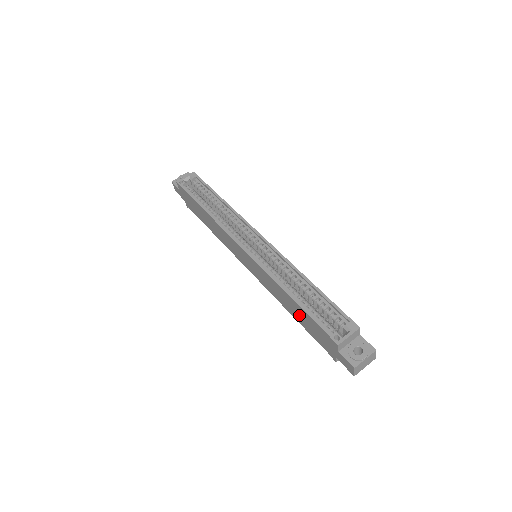
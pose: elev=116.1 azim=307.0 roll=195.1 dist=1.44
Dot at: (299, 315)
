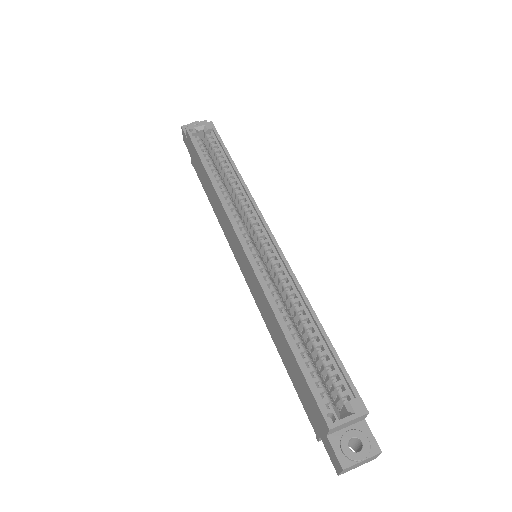
Dot at: (288, 359)
